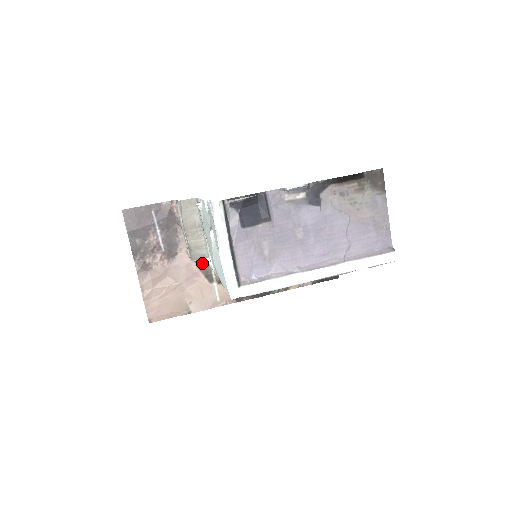
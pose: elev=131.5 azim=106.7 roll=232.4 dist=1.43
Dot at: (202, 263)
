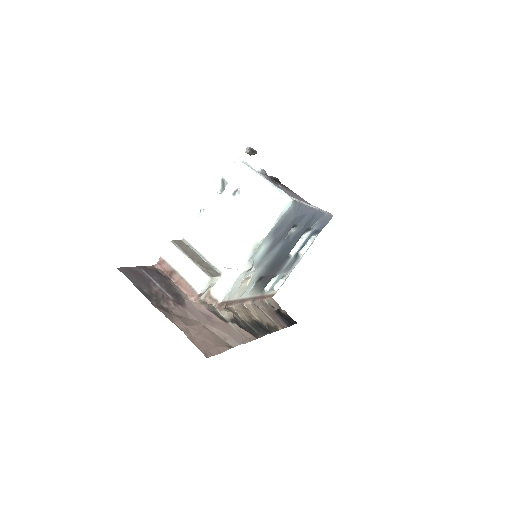
Dot at: (210, 305)
